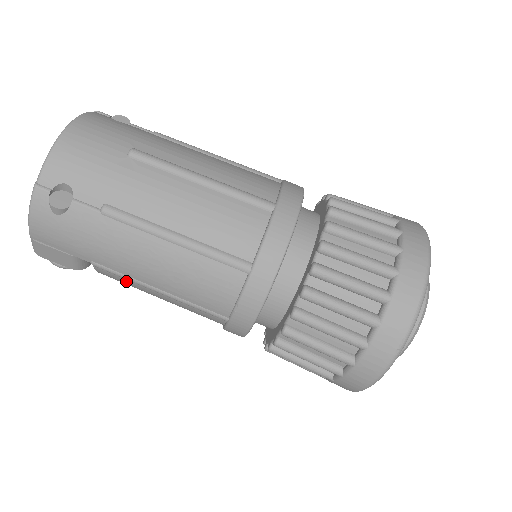
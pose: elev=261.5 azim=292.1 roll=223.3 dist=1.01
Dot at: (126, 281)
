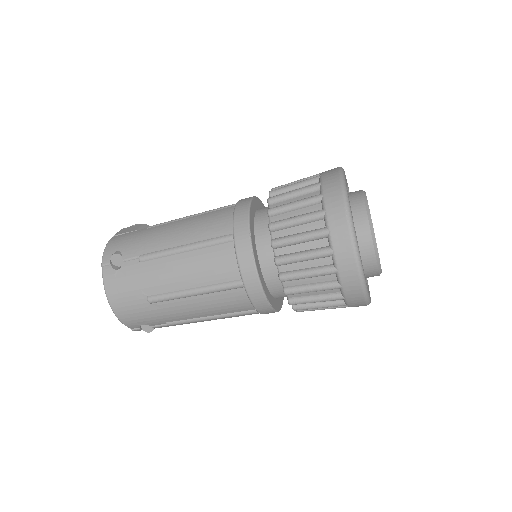
Dot at: occluded
